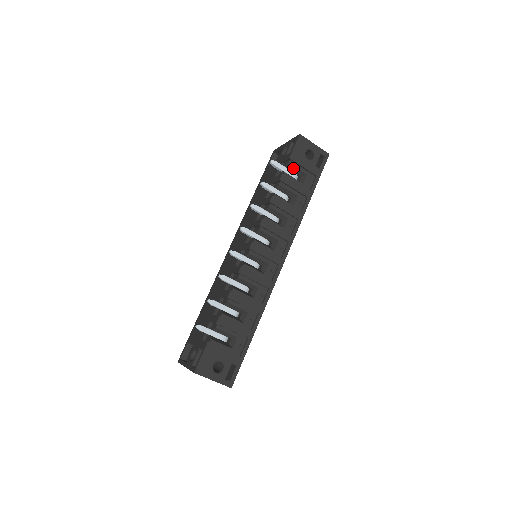
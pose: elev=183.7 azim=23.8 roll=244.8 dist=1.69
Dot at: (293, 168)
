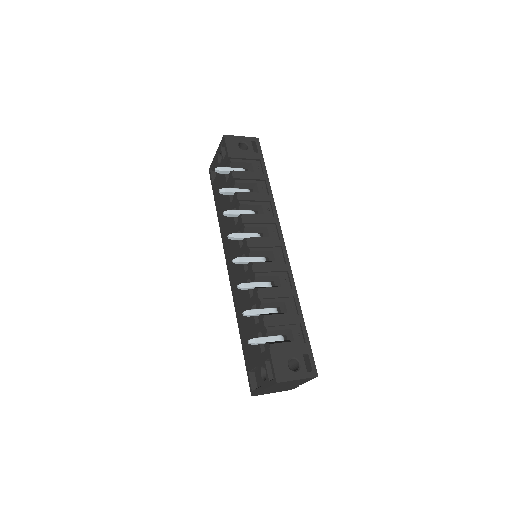
Dot at: (237, 164)
